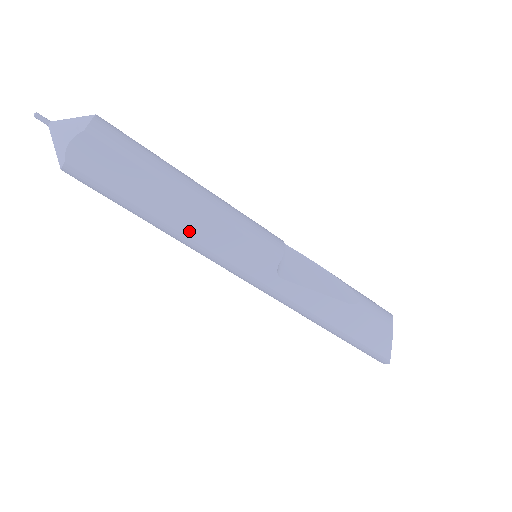
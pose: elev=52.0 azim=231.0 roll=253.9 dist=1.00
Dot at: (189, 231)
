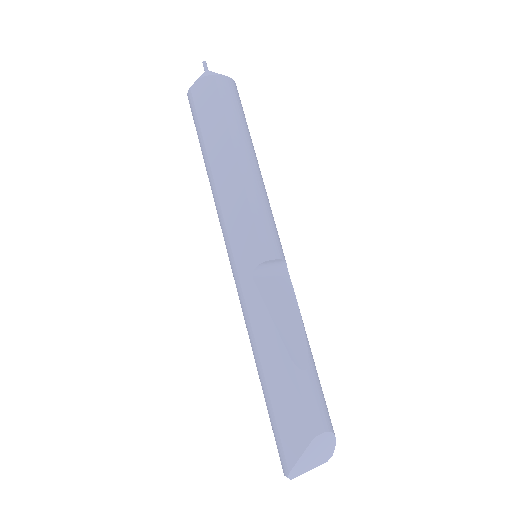
Dot at: (220, 184)
